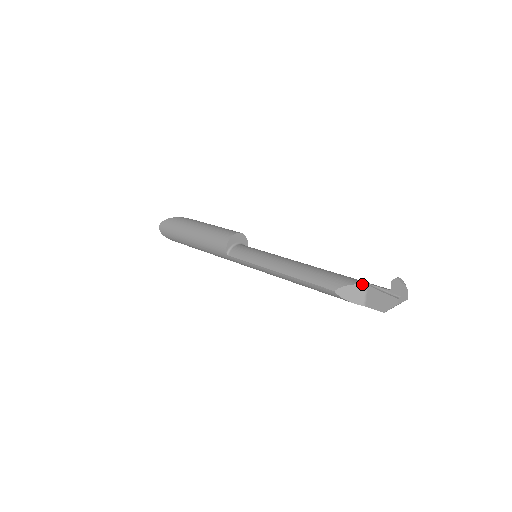
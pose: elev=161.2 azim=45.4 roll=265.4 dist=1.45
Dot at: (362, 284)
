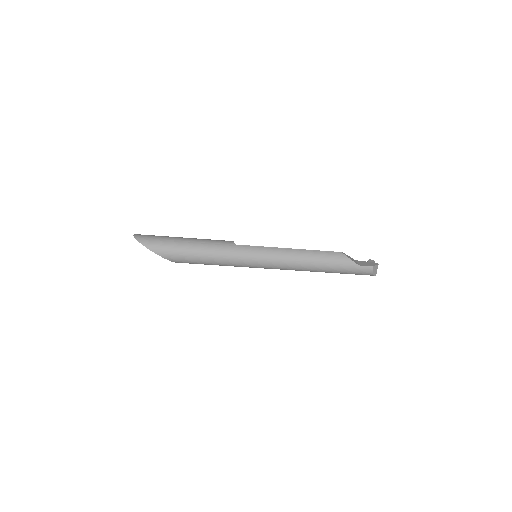
Dot at: occluded
